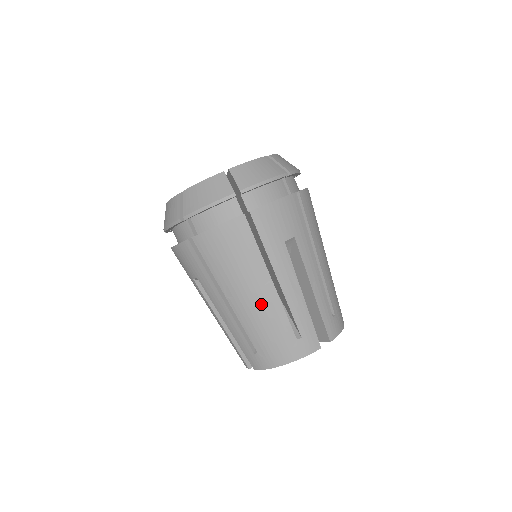
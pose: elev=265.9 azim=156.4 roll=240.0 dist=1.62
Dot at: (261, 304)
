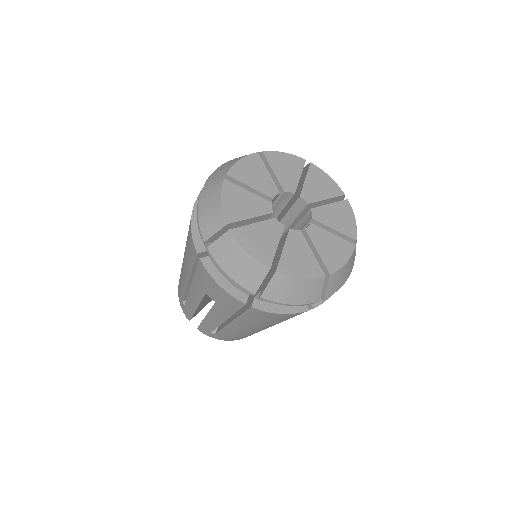
Dot at: (253, 331)
